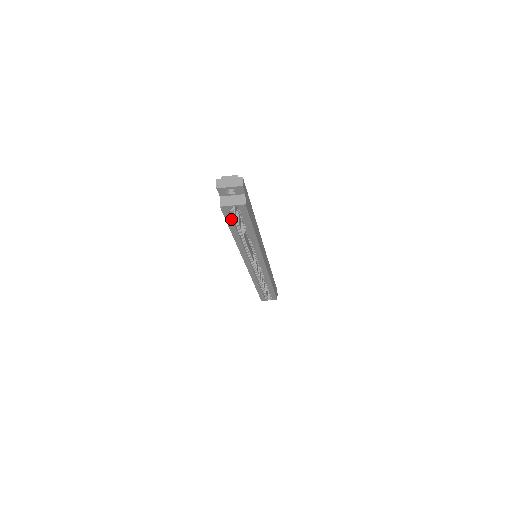
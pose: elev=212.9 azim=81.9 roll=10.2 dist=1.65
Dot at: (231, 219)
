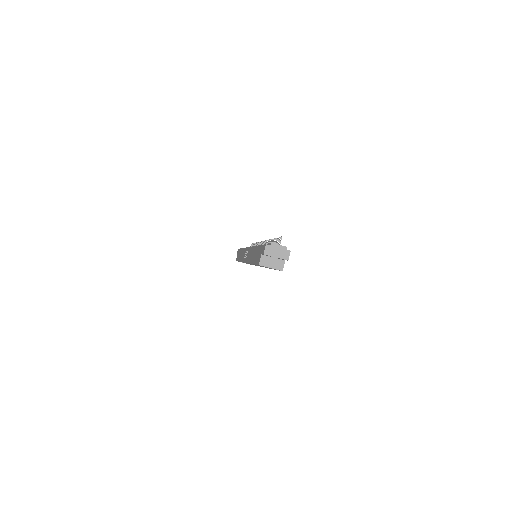
Dot at: occluded
